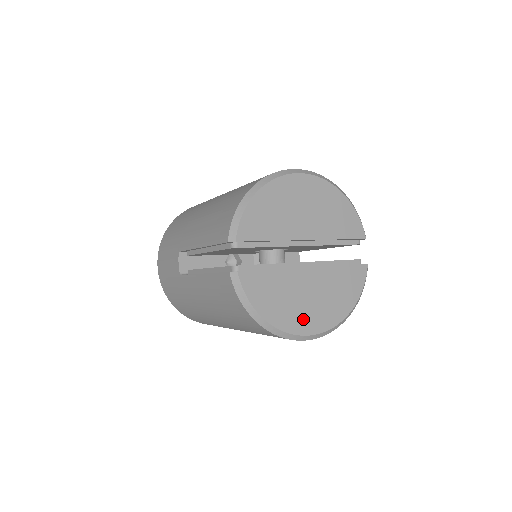
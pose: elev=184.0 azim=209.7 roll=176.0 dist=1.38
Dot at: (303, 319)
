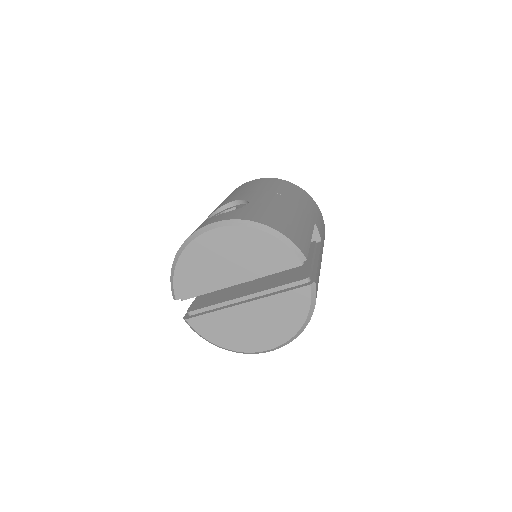
Dot at: (253, 341)
